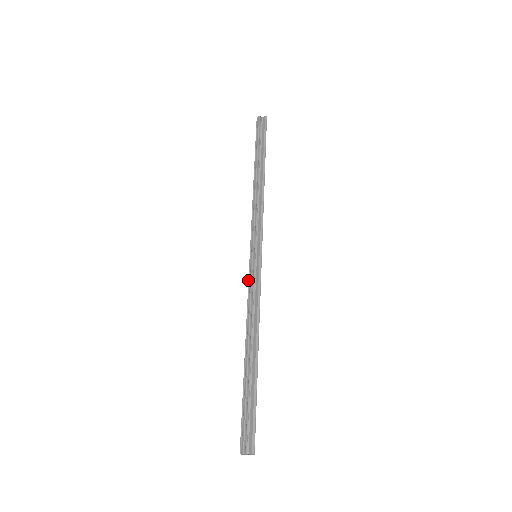
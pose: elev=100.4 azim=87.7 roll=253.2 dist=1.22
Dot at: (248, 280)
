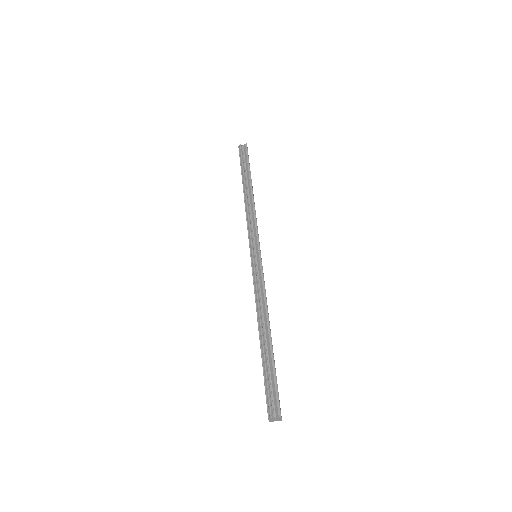
Dot at: occluded
